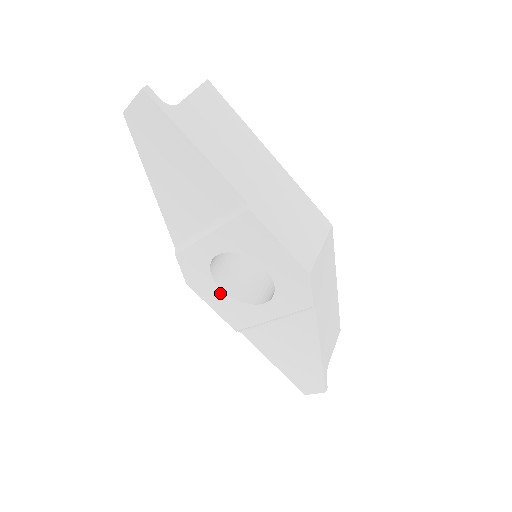
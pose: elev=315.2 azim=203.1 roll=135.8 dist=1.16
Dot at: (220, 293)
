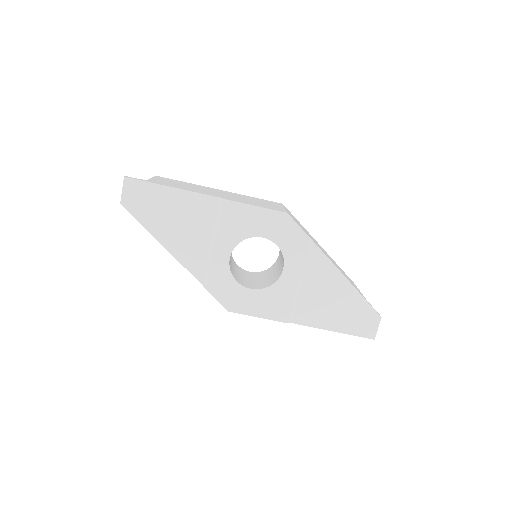
Dot at: (253, 294)
